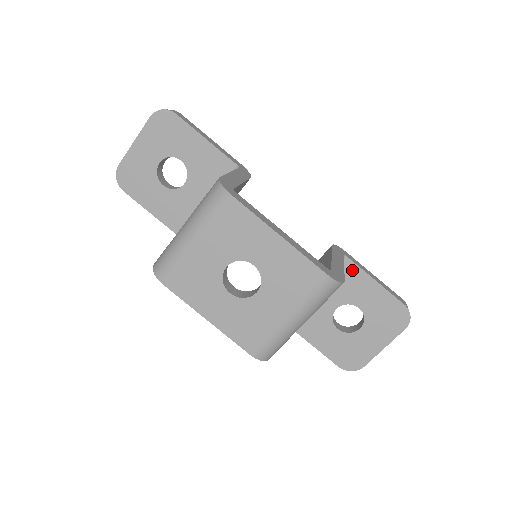
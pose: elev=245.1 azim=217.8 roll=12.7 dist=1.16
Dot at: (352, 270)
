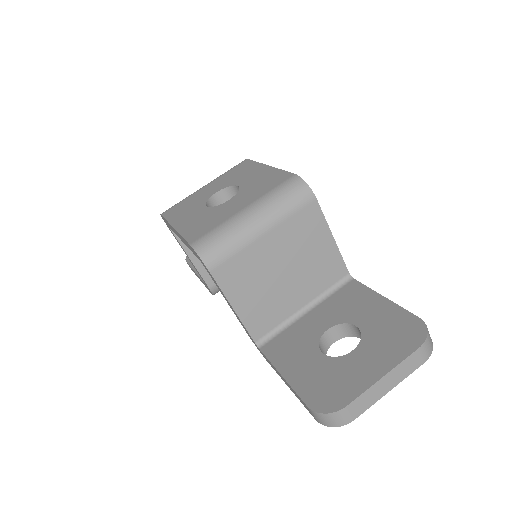
Dot at: (357, 289)
